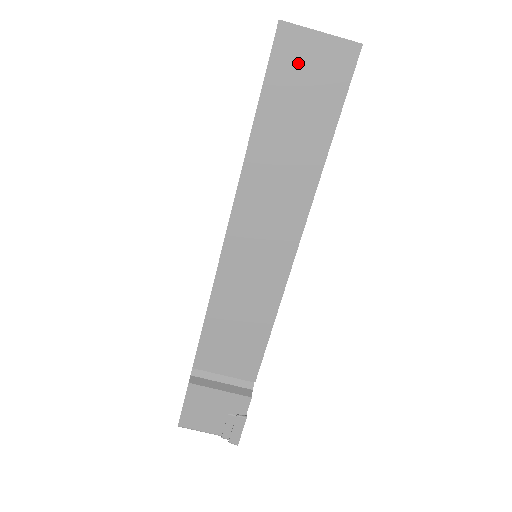
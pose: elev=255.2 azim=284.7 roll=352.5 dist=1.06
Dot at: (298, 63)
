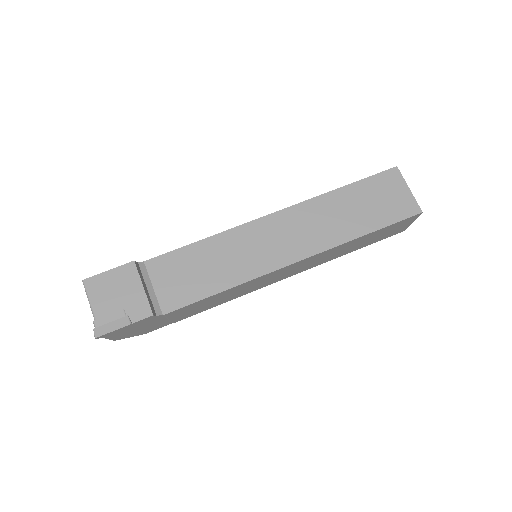
Dot at: (387, 188)
